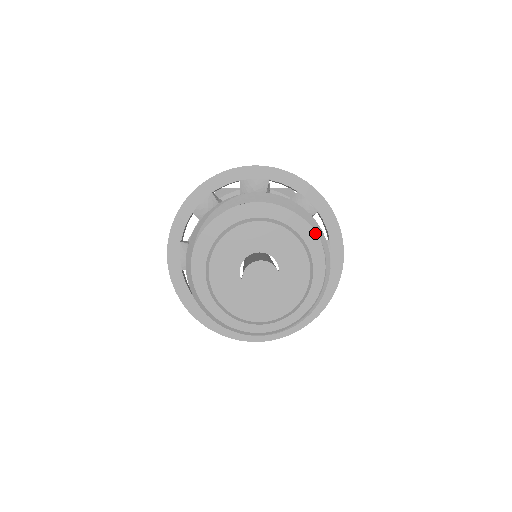
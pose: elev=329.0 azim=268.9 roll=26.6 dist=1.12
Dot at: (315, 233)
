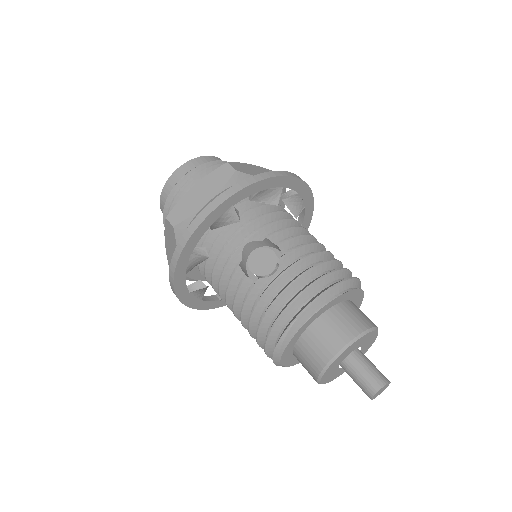
Dot at: (354, 290)
